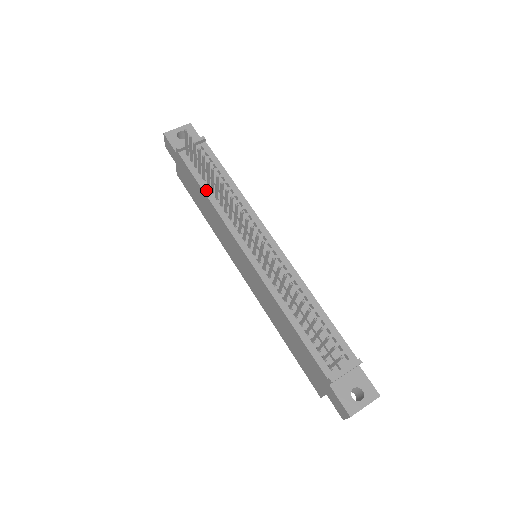
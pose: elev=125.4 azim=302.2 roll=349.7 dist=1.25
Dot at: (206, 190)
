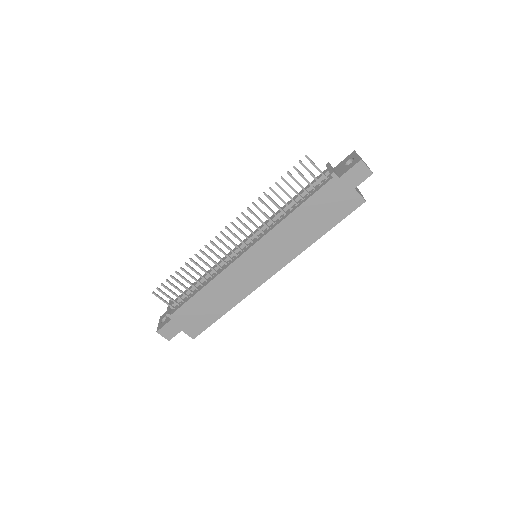
Dot at: (200, 289)
